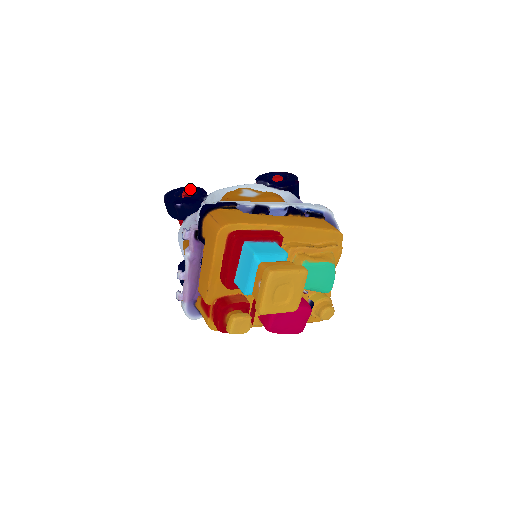
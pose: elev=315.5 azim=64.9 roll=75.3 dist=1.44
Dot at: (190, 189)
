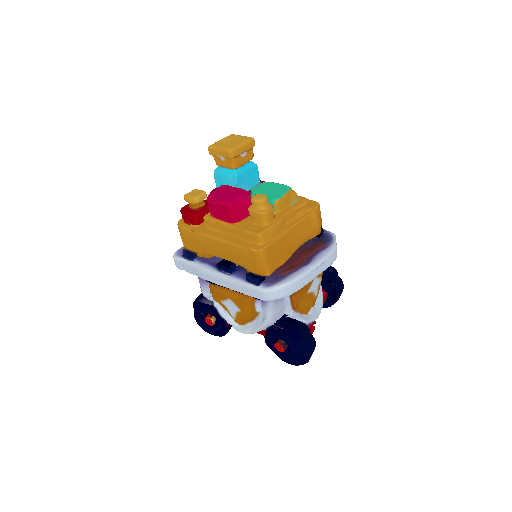
Dot at: occluded
